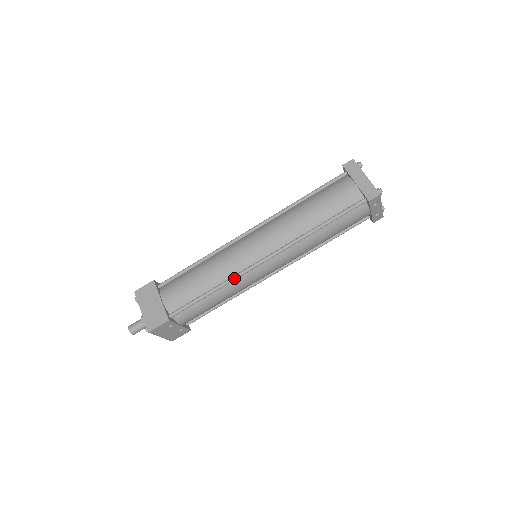
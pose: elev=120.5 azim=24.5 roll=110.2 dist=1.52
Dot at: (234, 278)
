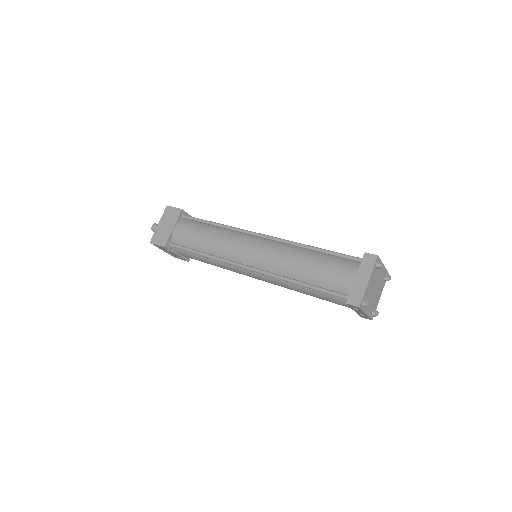
Dot at: (220, 260)
